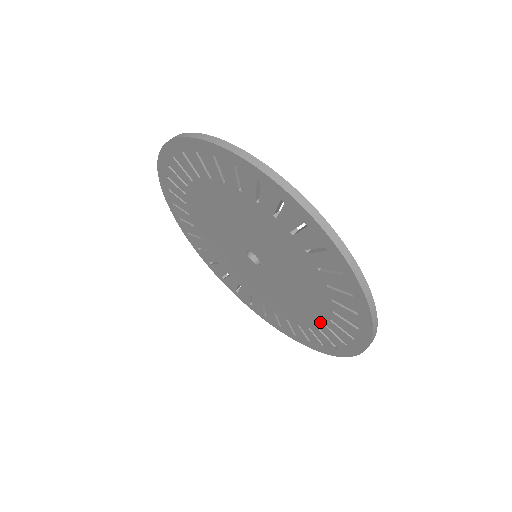
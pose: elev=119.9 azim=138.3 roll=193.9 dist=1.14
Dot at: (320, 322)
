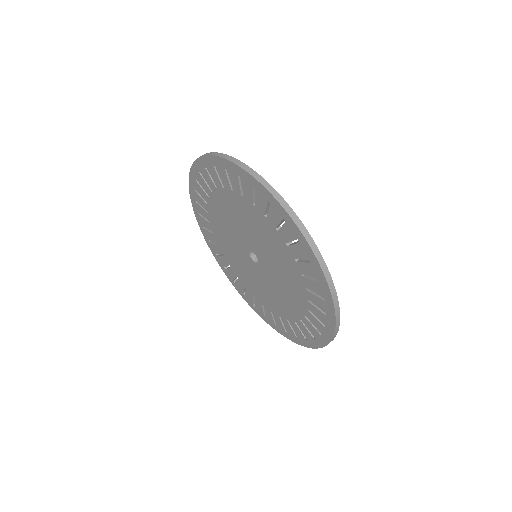
Dot at: (300, 276)
